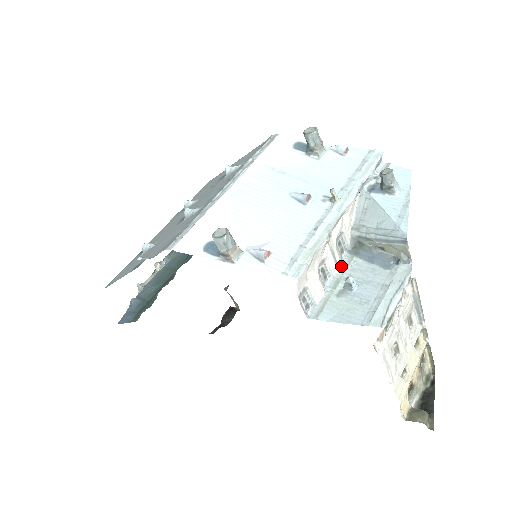
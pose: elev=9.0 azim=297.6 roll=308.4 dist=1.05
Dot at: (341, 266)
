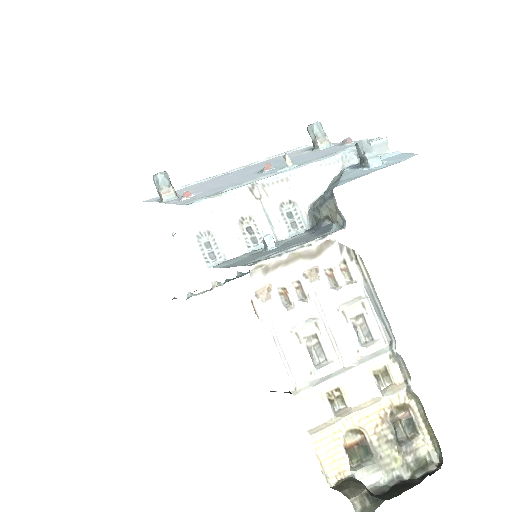
Dot at: (285, 239)
